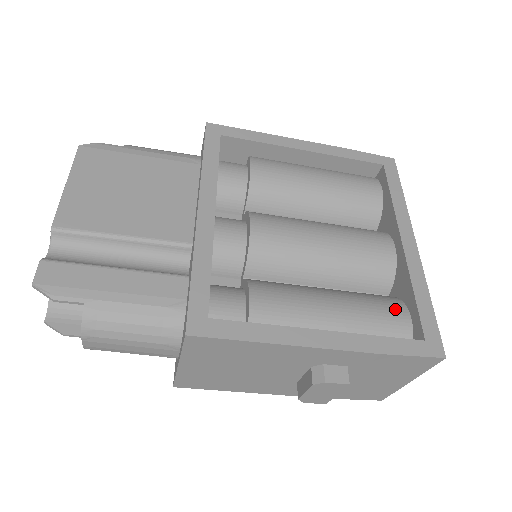
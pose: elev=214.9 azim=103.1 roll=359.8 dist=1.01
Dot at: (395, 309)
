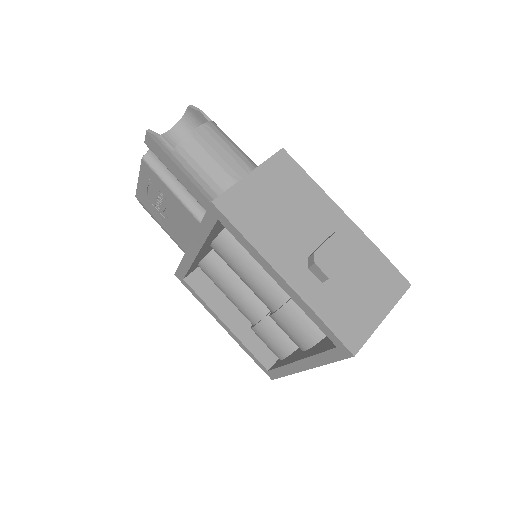
Dot at: occluded
